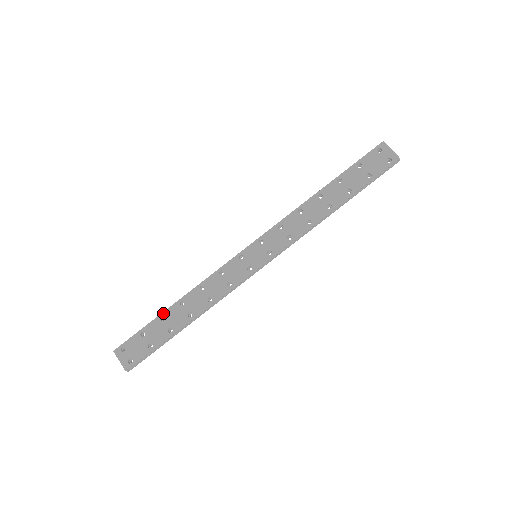
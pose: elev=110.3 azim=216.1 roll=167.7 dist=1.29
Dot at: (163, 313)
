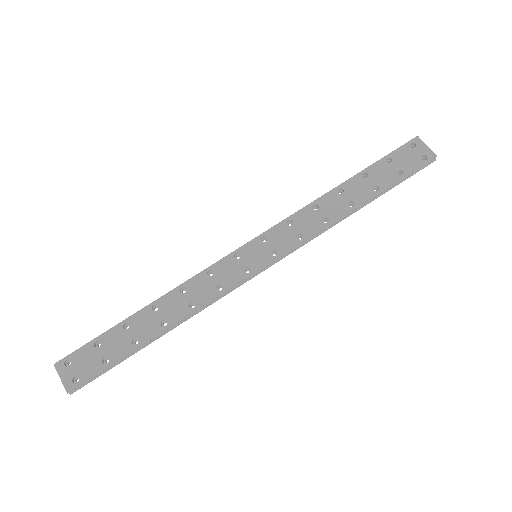
Dot at: (128, 318)
